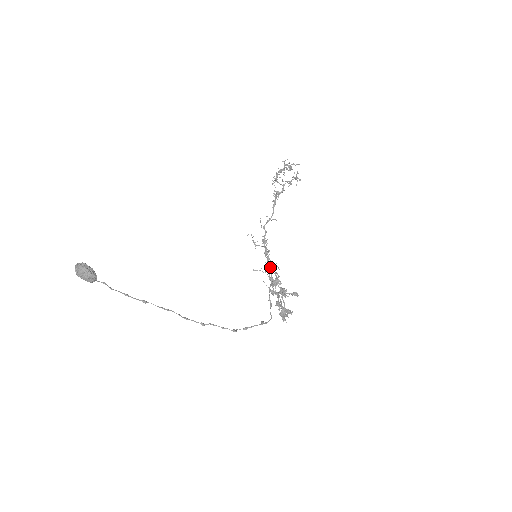
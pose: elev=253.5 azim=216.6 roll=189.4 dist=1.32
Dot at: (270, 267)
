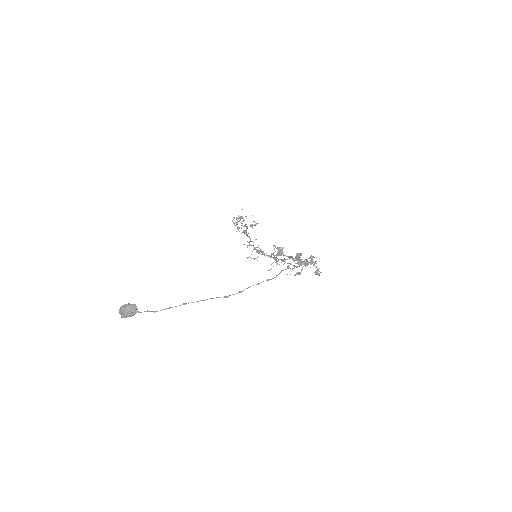
Dot at: occluded
